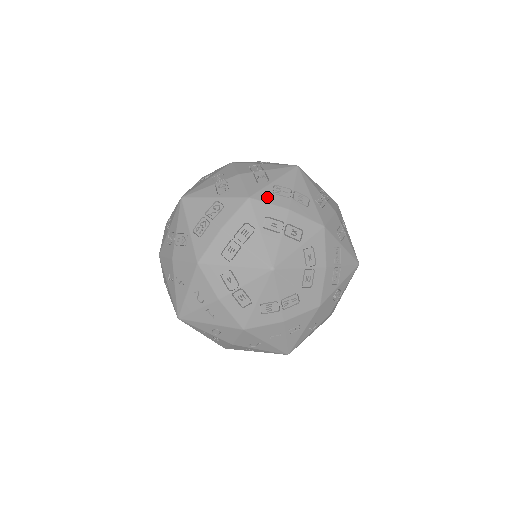
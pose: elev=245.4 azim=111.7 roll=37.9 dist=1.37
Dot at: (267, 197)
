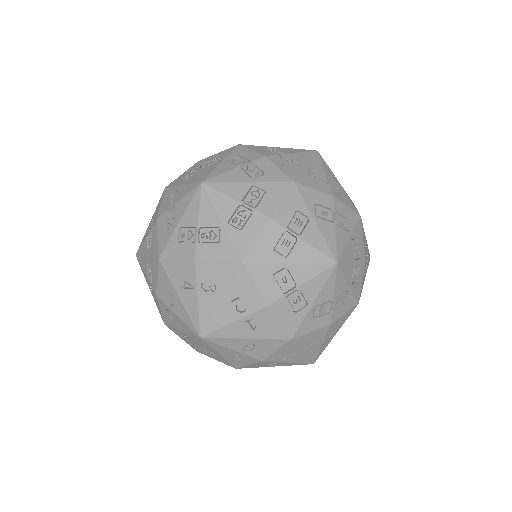
Dot at: (309, 182)
